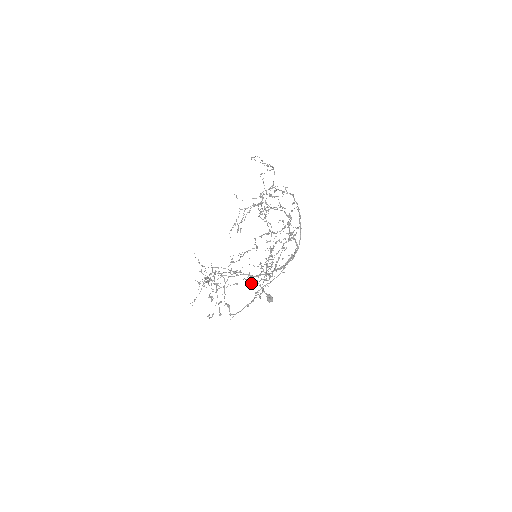
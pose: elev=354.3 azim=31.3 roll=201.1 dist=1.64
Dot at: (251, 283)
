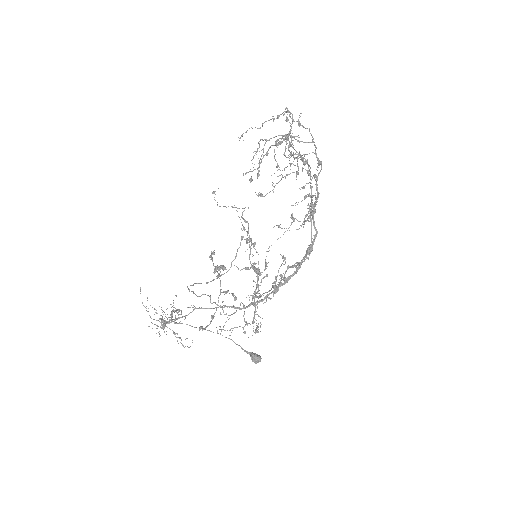
Dot at: occluded
